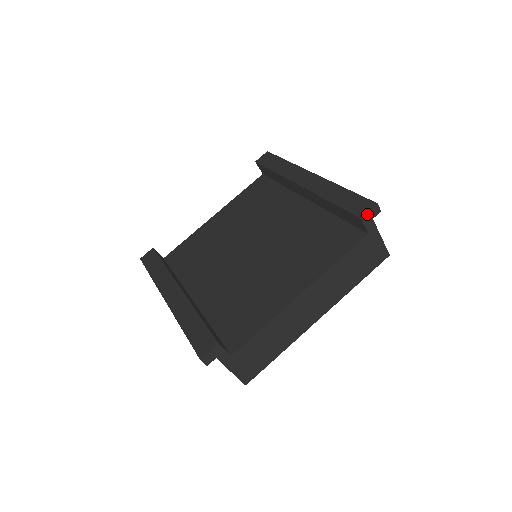
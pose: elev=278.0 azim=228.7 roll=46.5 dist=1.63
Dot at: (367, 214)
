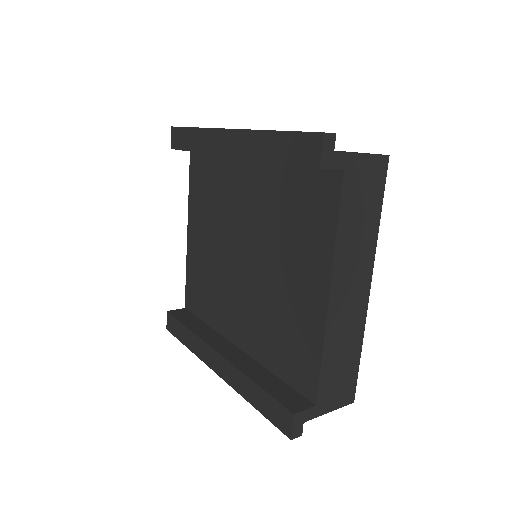
Dot at: (322, 156)
